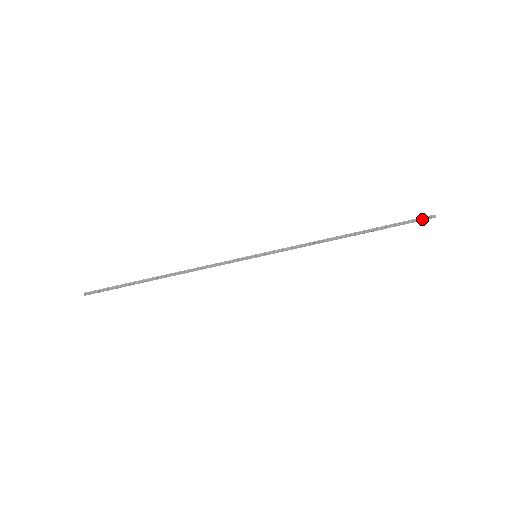
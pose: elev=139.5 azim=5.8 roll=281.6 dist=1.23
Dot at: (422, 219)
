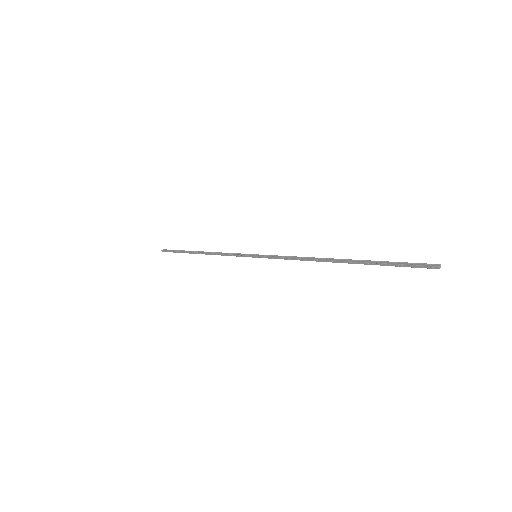
Dot at: (419, 266)
